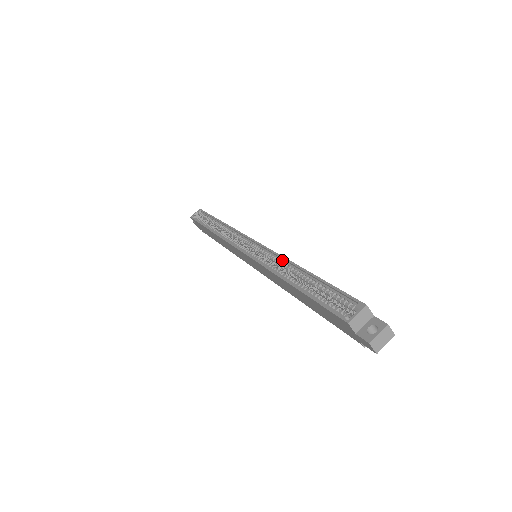
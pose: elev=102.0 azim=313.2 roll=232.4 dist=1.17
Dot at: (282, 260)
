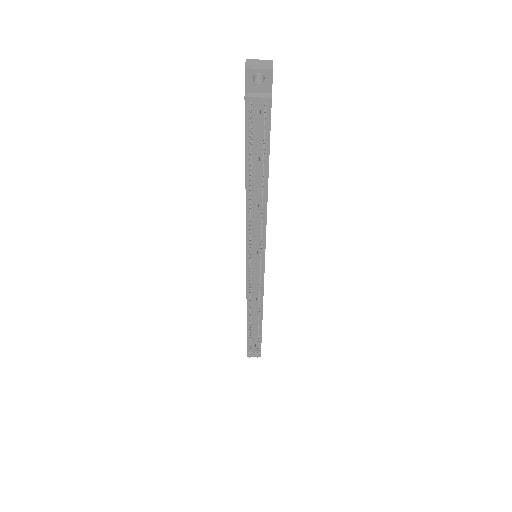
Dot at: occluded
